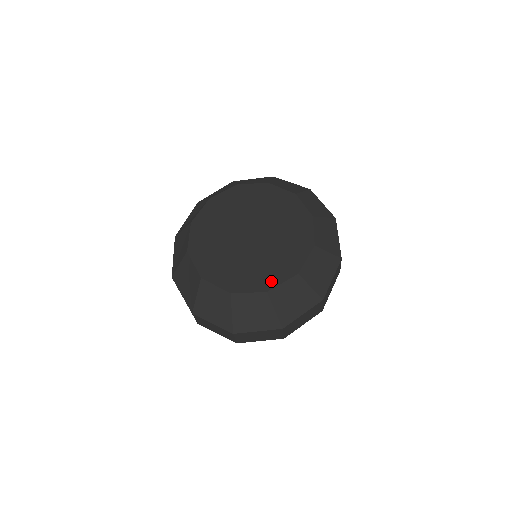
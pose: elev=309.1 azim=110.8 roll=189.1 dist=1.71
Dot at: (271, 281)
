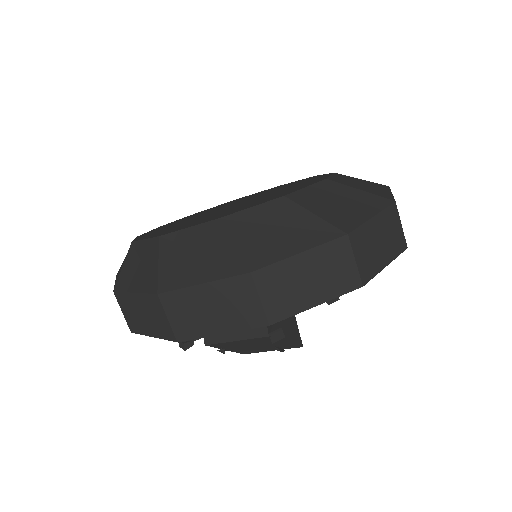
Dot at: (315, 180)
